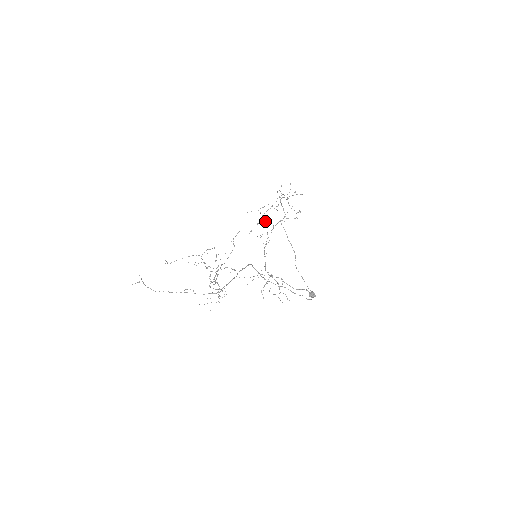
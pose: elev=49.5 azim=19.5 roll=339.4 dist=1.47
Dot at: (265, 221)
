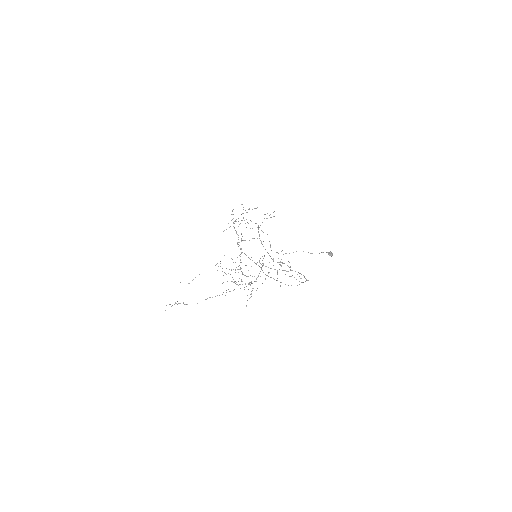
Dot at: occluded
